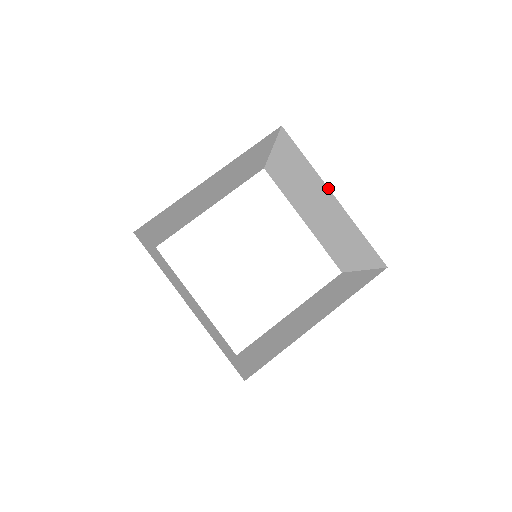
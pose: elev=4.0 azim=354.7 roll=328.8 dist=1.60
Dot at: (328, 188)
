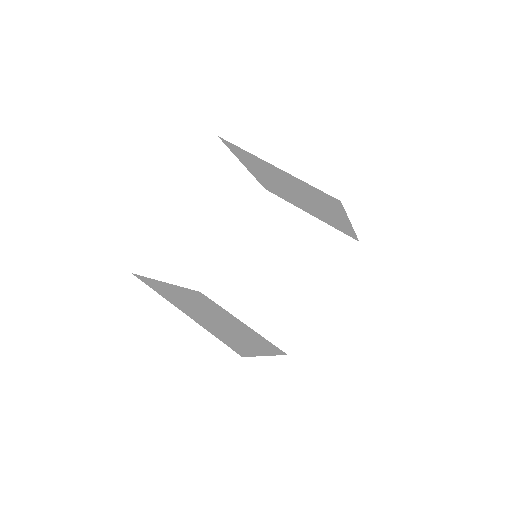
Dot at: (350, 222)
